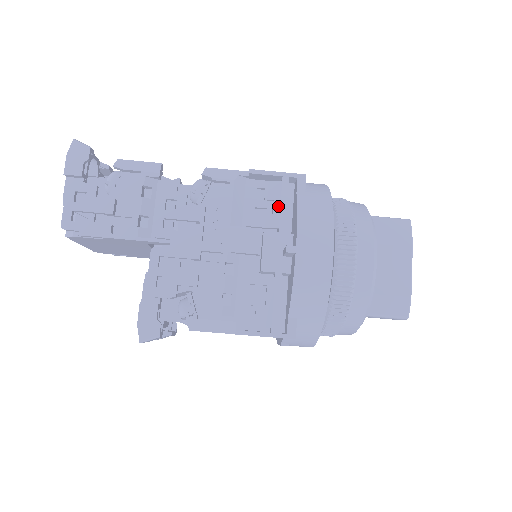
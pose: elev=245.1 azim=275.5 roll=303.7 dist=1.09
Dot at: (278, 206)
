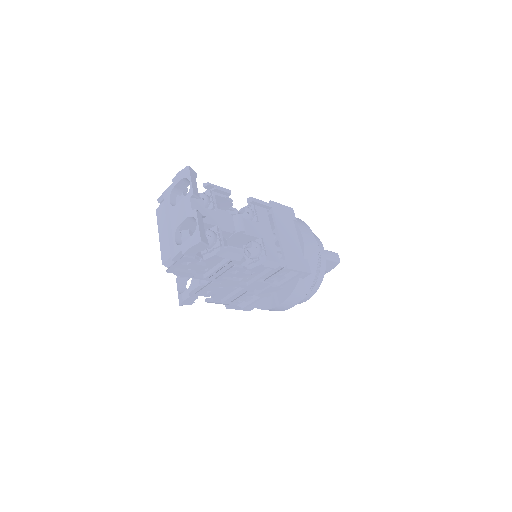
Dot at: (286, 280)
